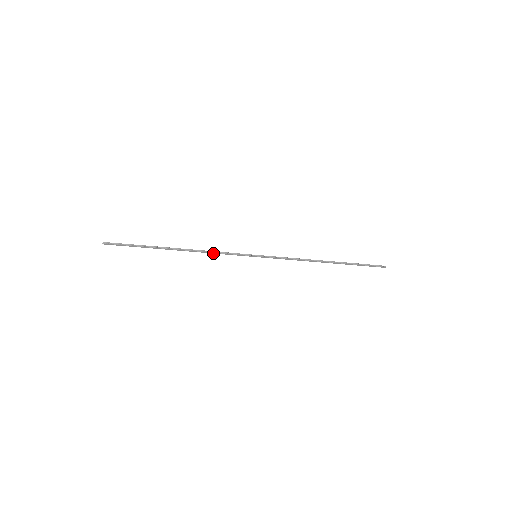
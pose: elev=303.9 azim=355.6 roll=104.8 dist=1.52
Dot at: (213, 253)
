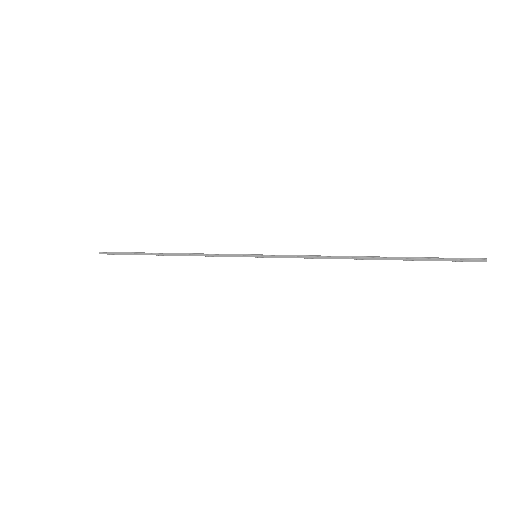
Dot at: occluded
